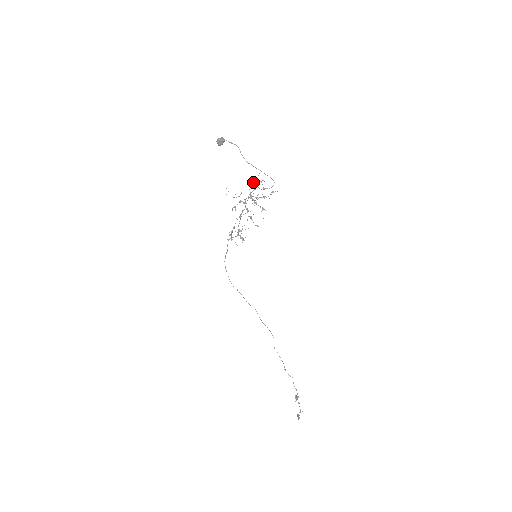
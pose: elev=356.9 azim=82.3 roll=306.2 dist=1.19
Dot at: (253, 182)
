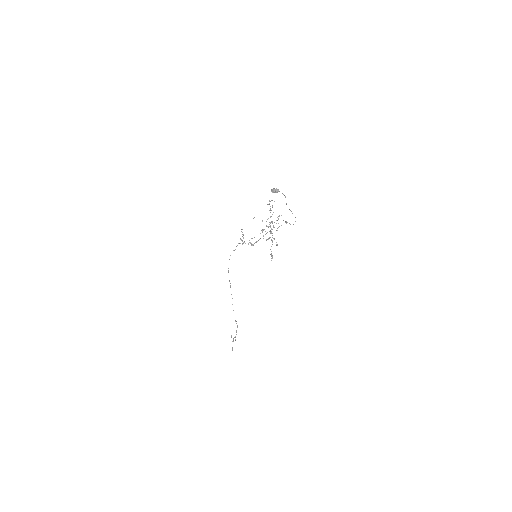
Dot at: occluded
